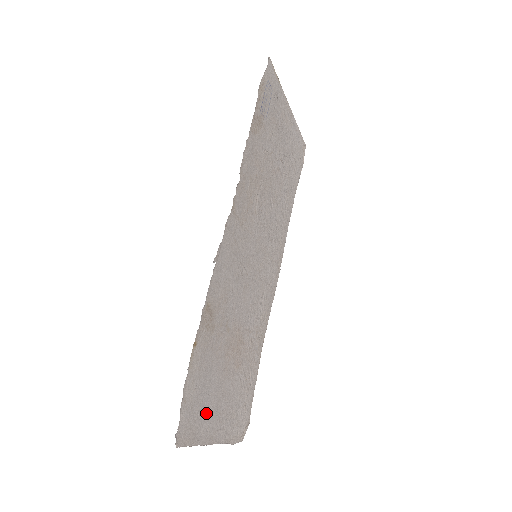
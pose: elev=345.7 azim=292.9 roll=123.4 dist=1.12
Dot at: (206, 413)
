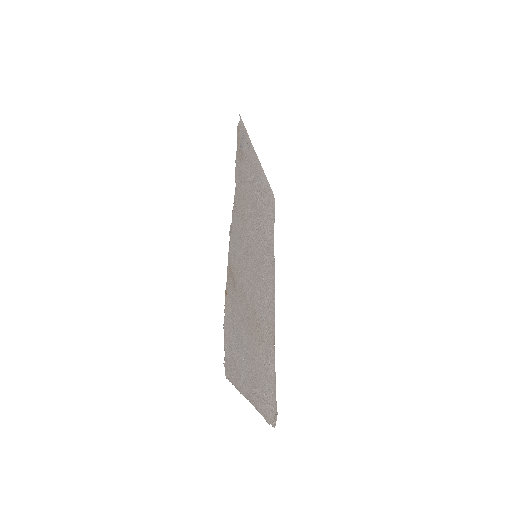
Dot at: (242, 367)
